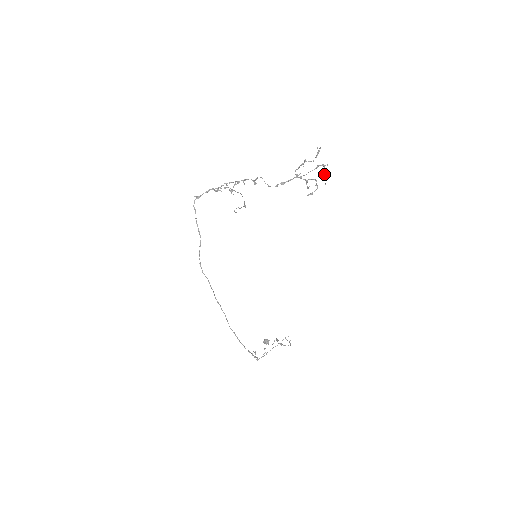
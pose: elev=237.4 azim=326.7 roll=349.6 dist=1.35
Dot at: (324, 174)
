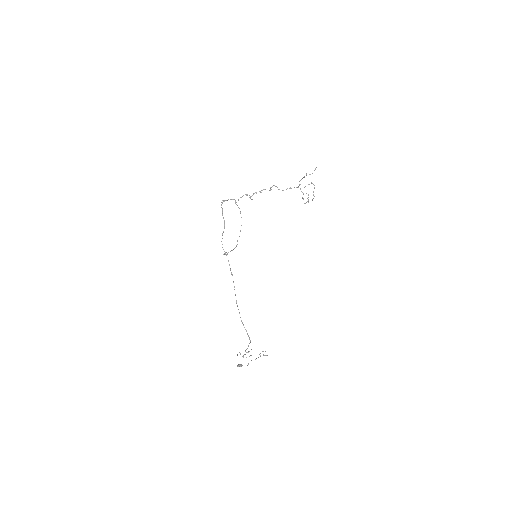
Dot at: occluded
